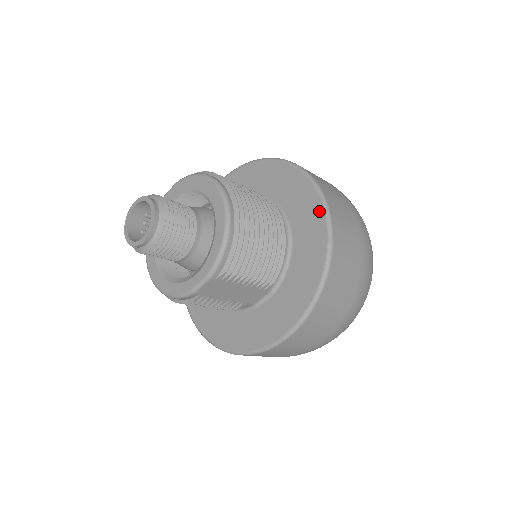
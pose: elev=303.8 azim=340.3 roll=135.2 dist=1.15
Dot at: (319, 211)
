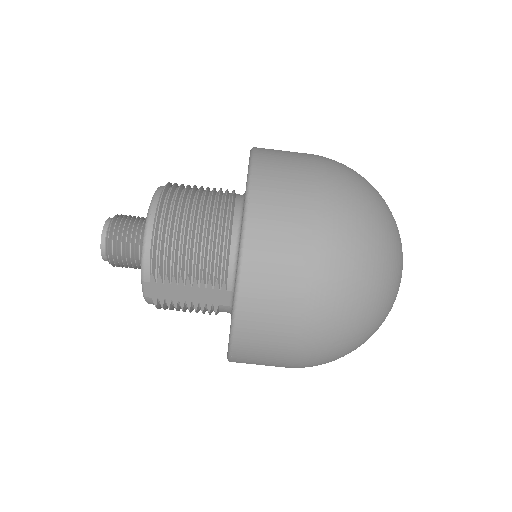
Dot at: (245, 193)
